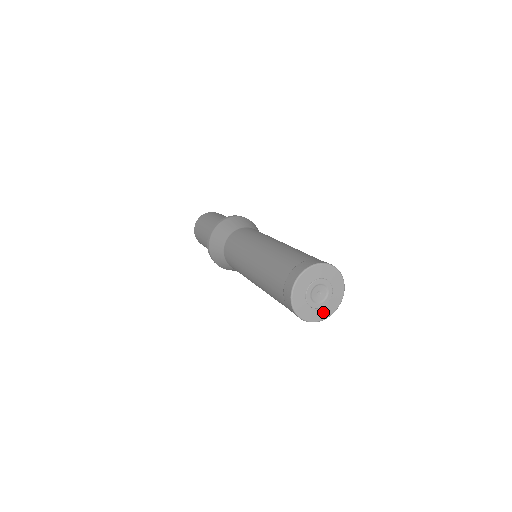
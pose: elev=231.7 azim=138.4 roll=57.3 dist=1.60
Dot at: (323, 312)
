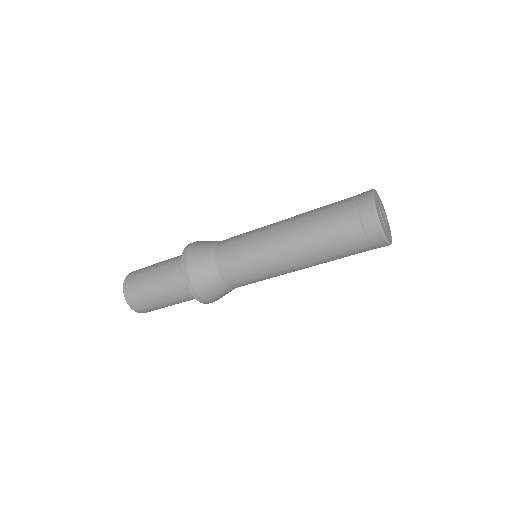
Dot at: (389, 235)
